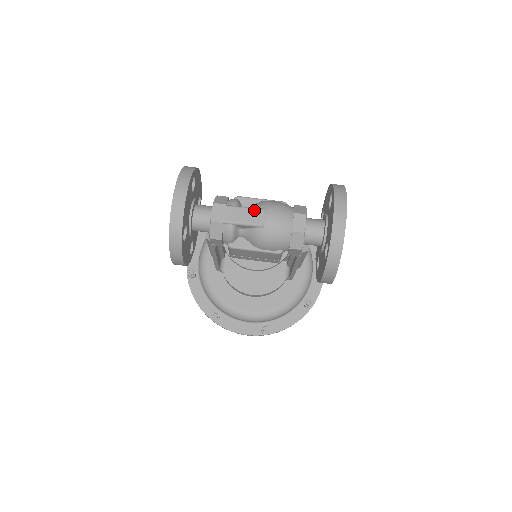
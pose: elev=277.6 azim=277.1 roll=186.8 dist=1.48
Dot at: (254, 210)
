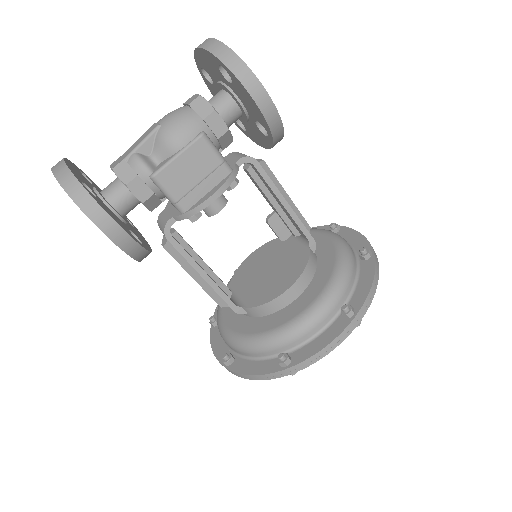
Dot at: (146, 132)
